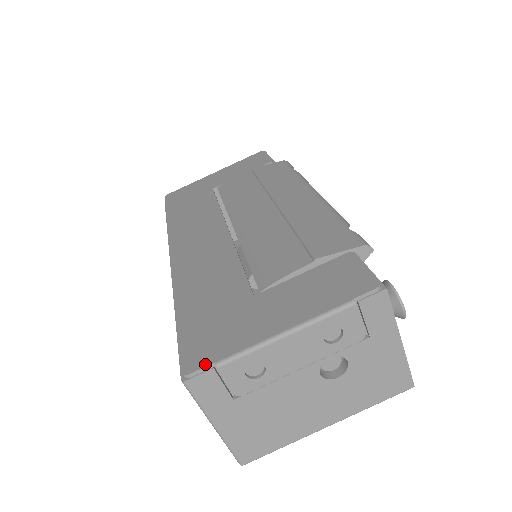
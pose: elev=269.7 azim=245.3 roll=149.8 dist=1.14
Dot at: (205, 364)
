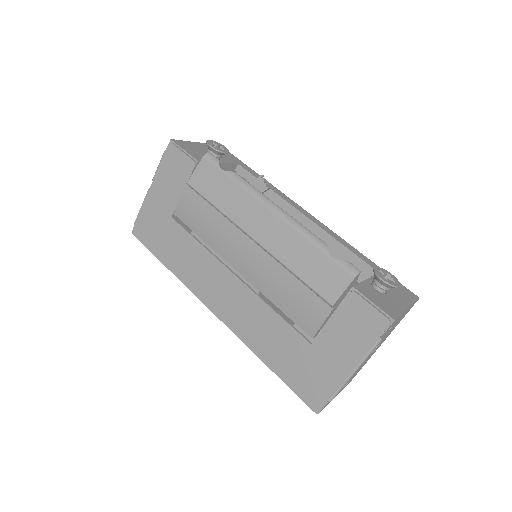
Dot at: (323, 403)
